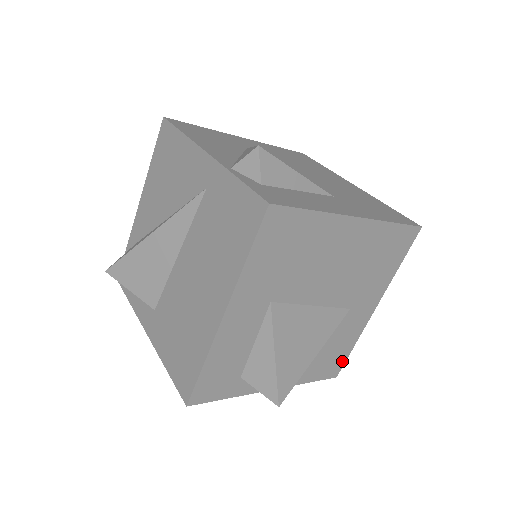
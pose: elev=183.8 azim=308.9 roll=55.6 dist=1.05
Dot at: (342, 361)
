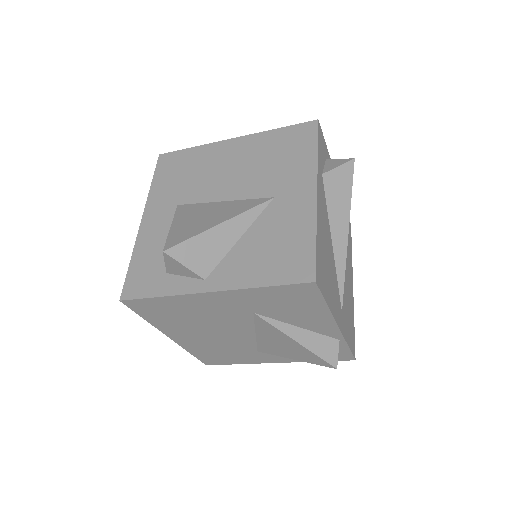
Dot at: (309, 258)
